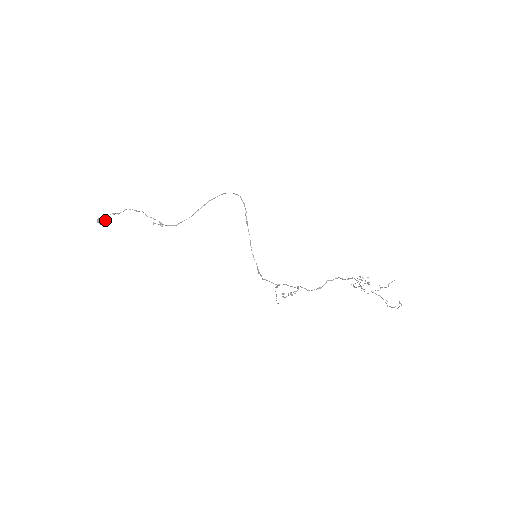
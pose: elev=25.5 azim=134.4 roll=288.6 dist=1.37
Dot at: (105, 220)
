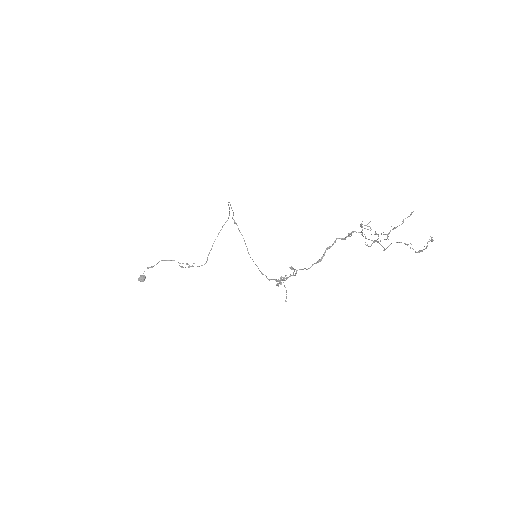
Dot at: (144, 277)
